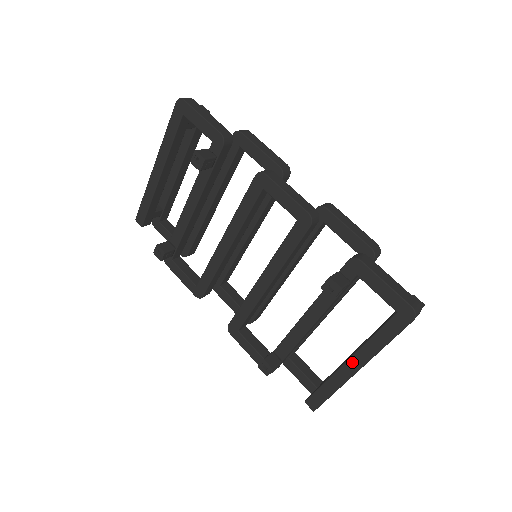
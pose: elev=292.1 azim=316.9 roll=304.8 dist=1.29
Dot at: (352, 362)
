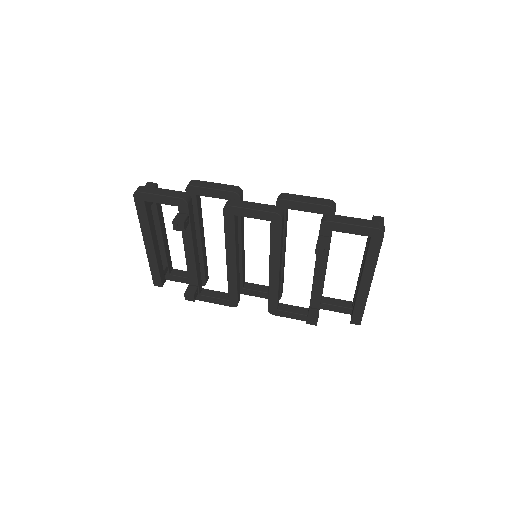
Dot at: (364, 282)
